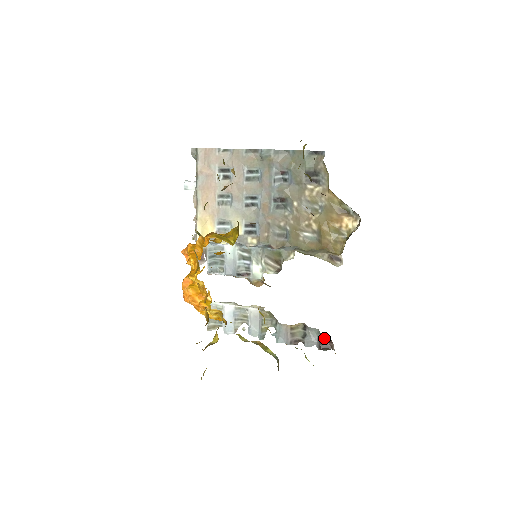
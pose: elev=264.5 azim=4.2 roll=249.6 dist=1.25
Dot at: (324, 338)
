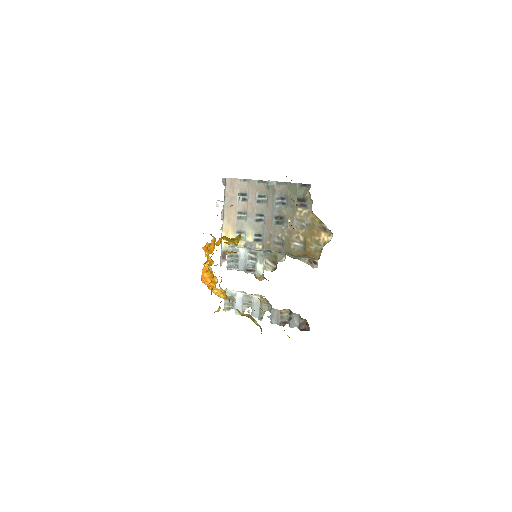
Dot at: (303, 321)
